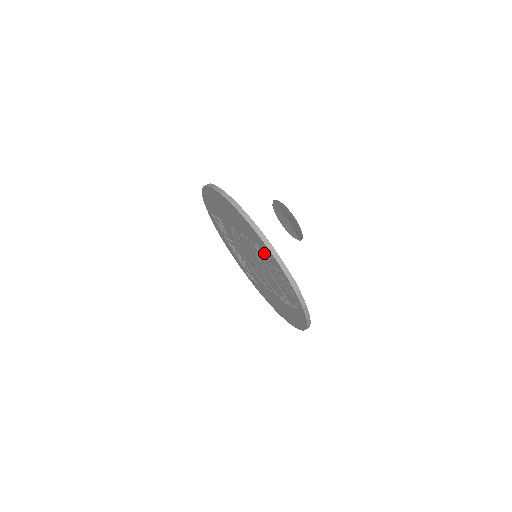
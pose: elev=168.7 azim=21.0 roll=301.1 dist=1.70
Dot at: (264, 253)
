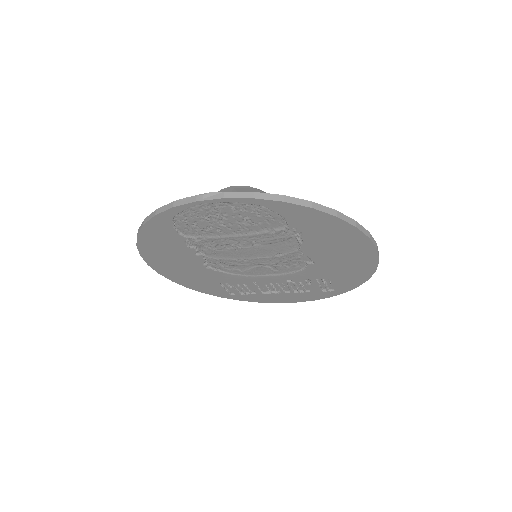
Dot at: (191, 229)
